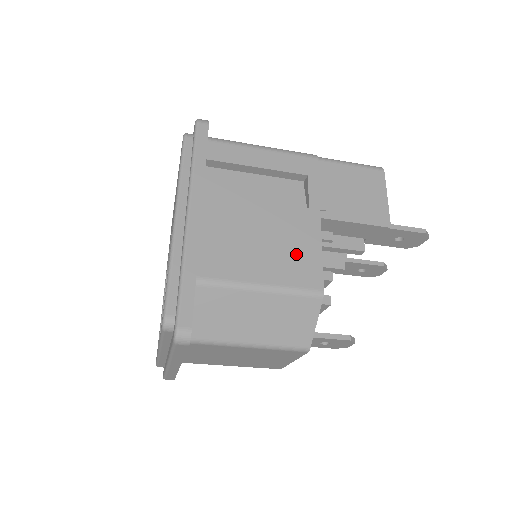
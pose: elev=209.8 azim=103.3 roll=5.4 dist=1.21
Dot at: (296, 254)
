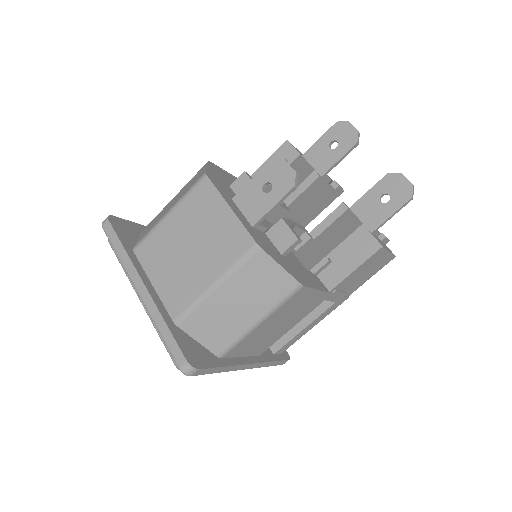
Dot at: occluded
